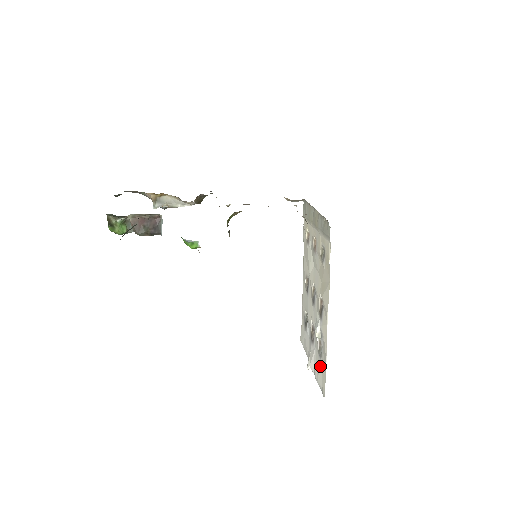
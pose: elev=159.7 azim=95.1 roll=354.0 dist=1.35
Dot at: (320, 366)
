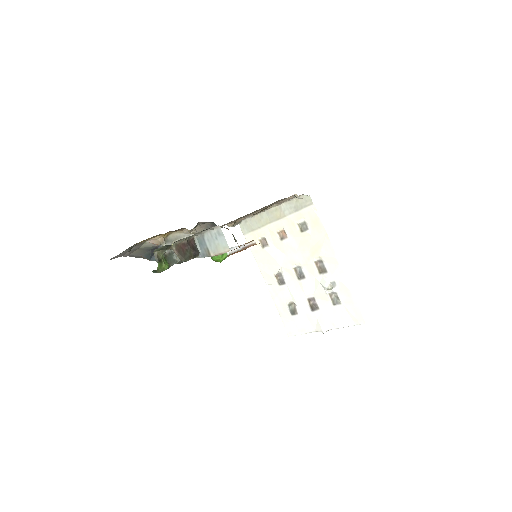
Dot at: (343, 310)
